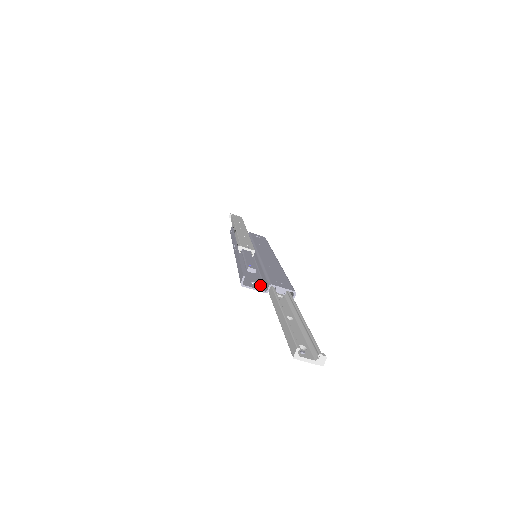
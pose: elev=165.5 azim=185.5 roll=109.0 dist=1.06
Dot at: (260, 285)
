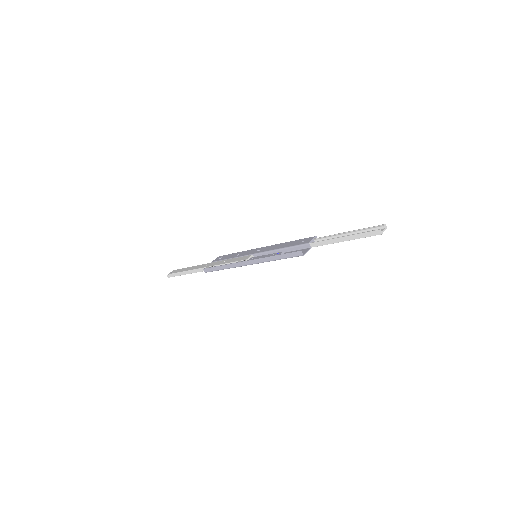
Dot at: (301, 250)
